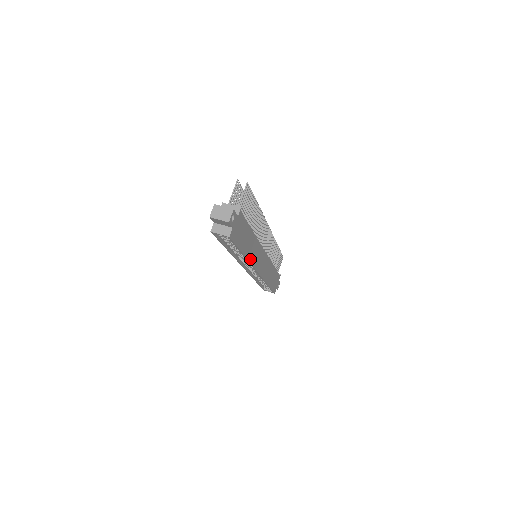
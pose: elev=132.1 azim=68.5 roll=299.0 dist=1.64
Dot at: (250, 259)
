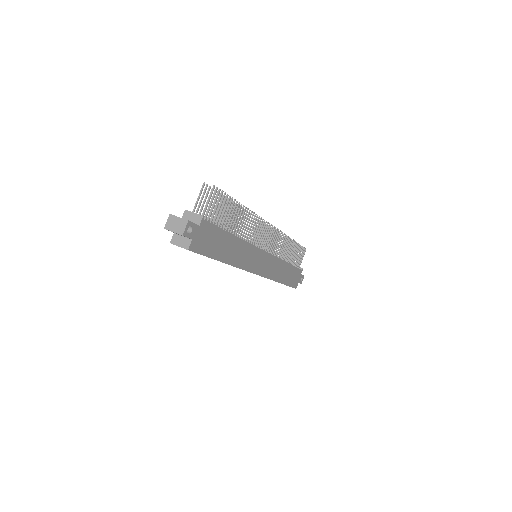
Dot at: (237, 264)
